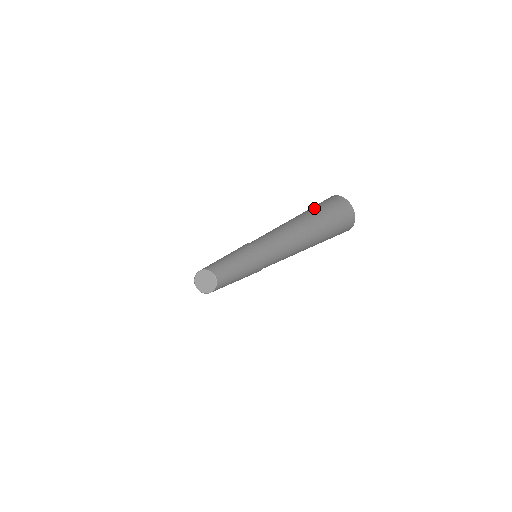
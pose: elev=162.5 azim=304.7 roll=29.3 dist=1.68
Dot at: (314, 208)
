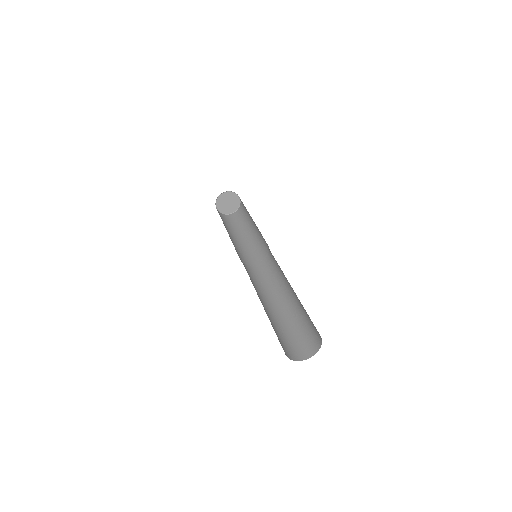
Dot at: occluded
